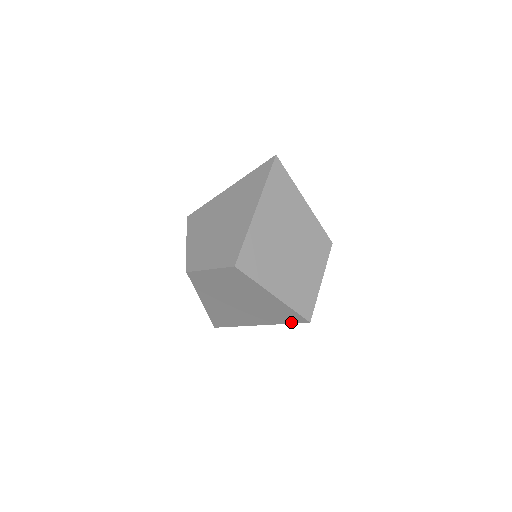
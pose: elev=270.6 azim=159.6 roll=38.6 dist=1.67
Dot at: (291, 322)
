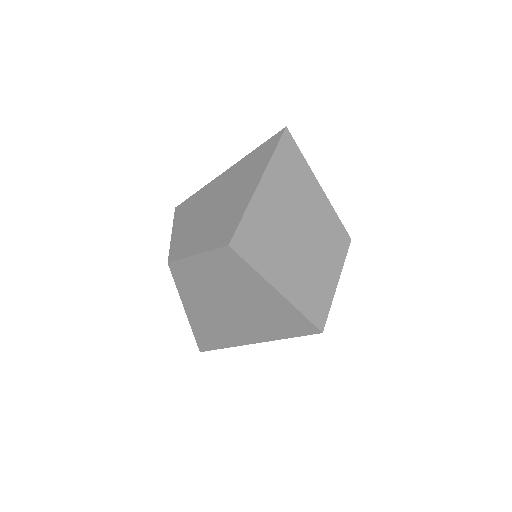
Dot at: (297, 334)
